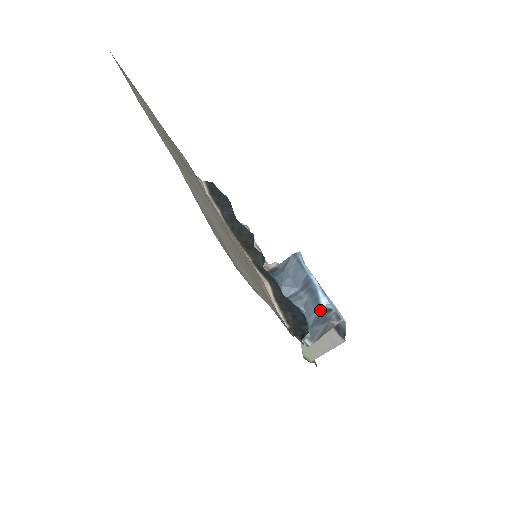
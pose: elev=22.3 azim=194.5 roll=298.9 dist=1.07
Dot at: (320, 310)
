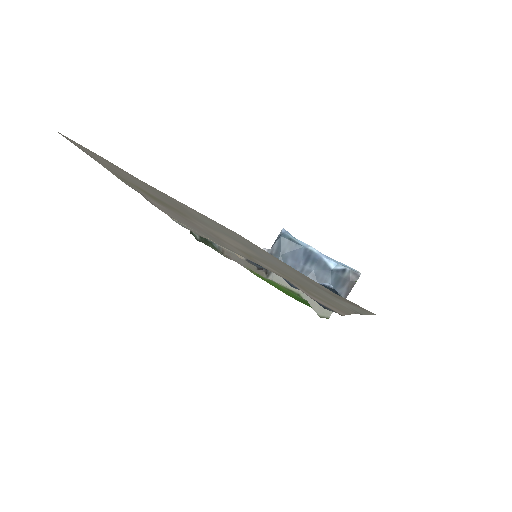
Dot at: (334, 274)
